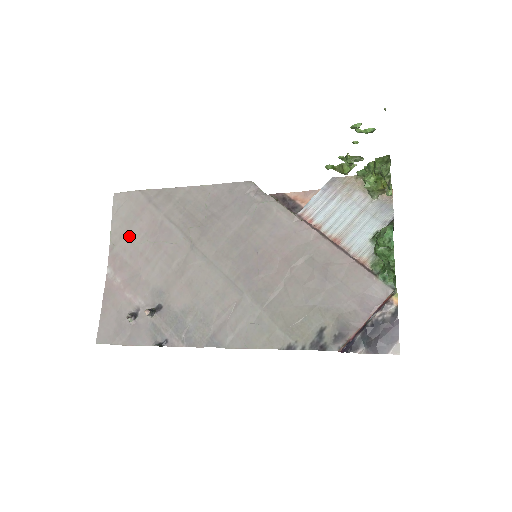
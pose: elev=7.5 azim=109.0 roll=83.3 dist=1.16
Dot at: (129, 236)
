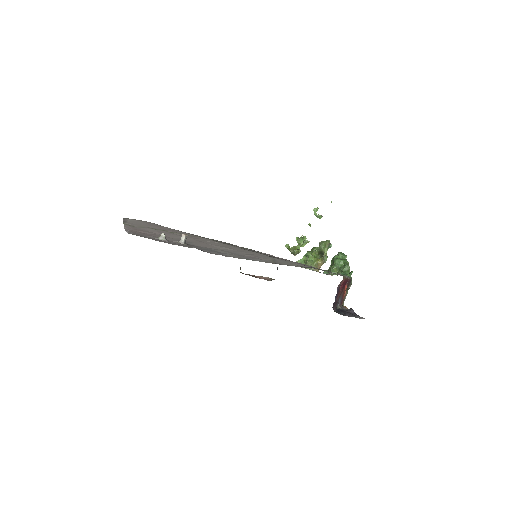
Dot at: (145, 227)
